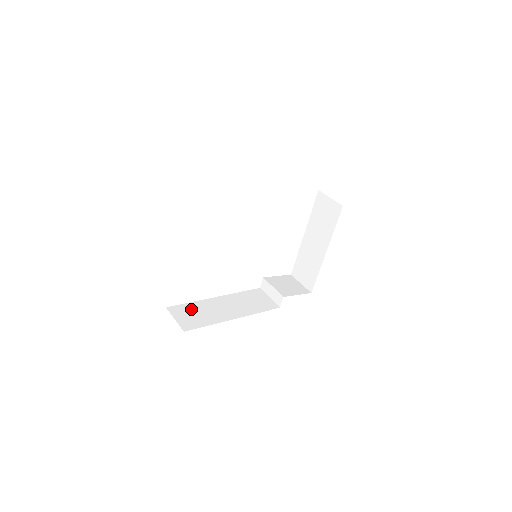
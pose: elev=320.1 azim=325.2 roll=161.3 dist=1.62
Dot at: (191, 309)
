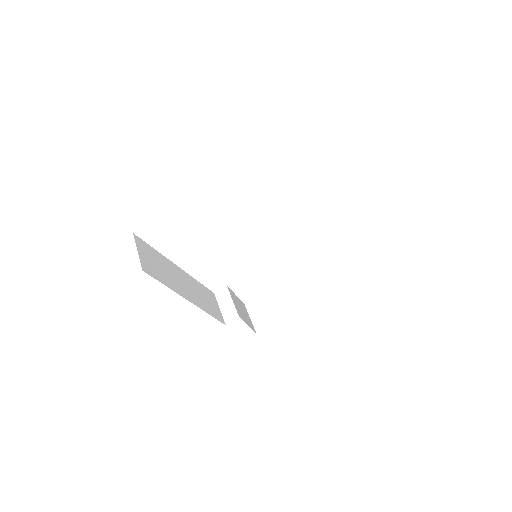
Dot at: (155, 256)
